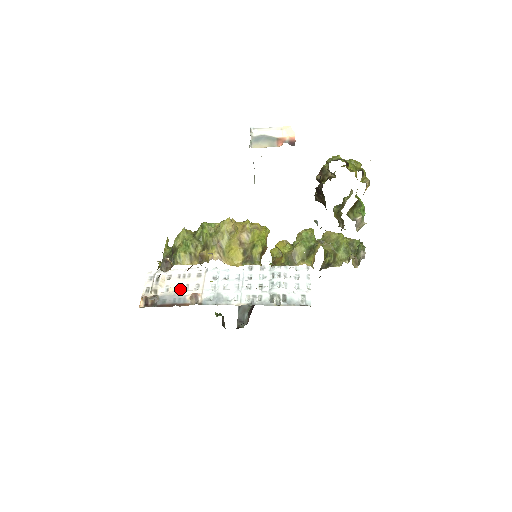
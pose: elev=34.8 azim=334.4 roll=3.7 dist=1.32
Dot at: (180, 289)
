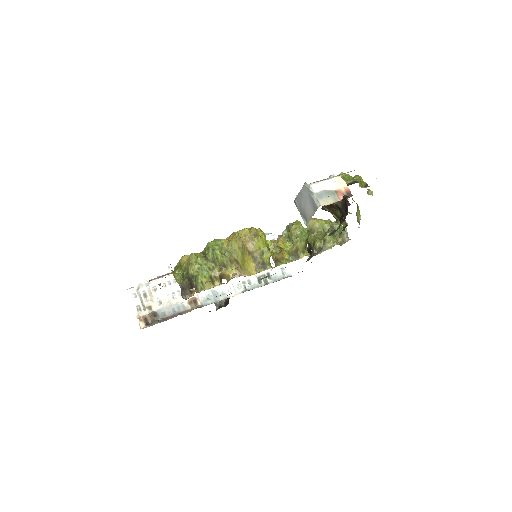
Dot at: (173, 297)
